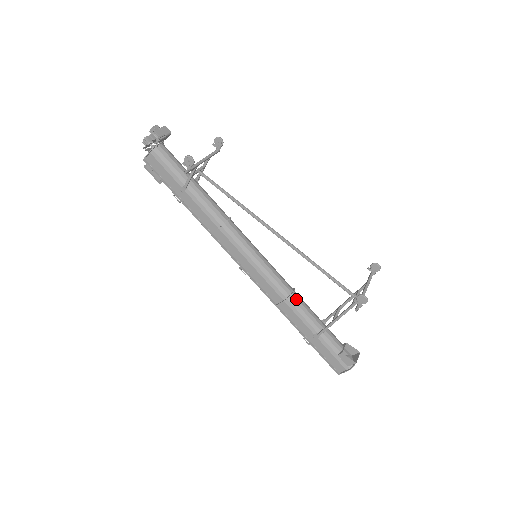
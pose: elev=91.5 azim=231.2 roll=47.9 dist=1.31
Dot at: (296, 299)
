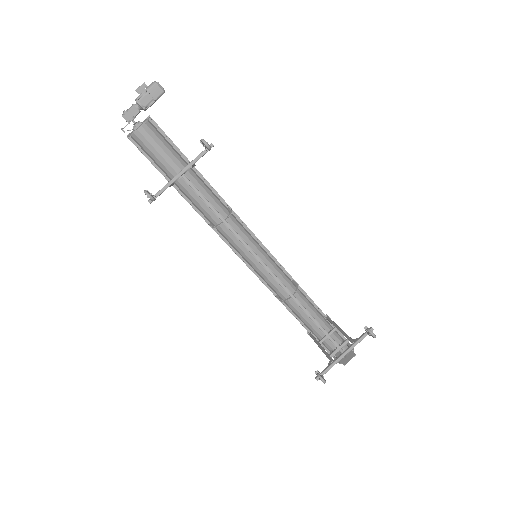
Dot at: (294, 303)
